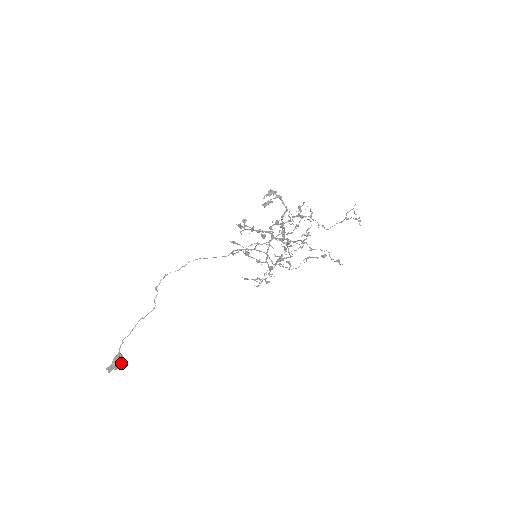
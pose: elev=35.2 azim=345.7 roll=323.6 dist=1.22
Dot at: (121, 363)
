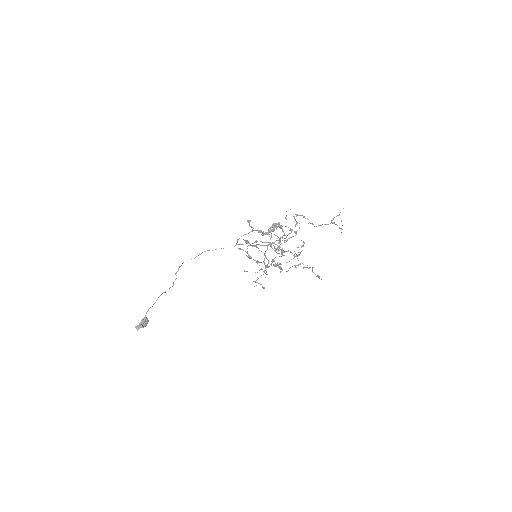
Dot at: (146, 324)
